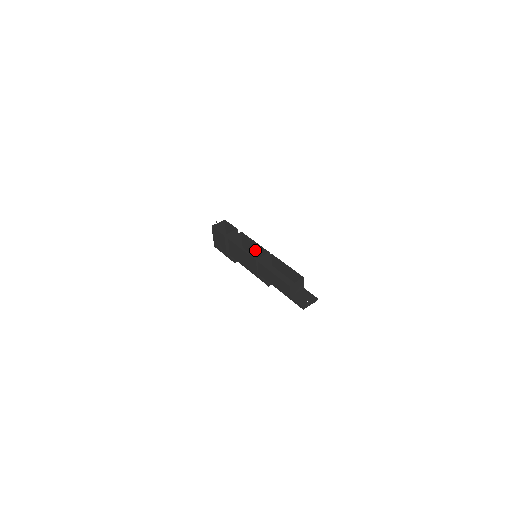
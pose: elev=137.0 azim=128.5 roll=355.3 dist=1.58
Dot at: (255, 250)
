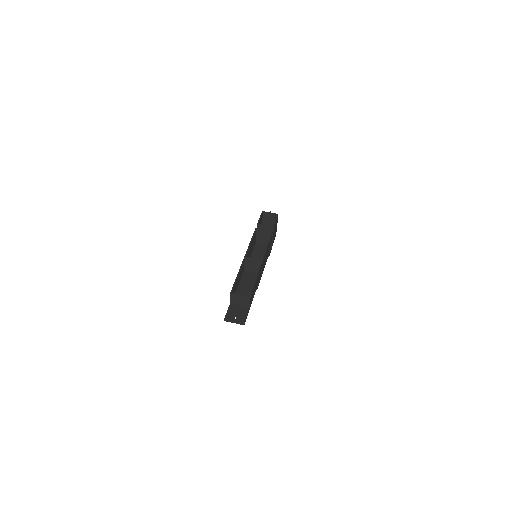
Dot at: (266, 253)
